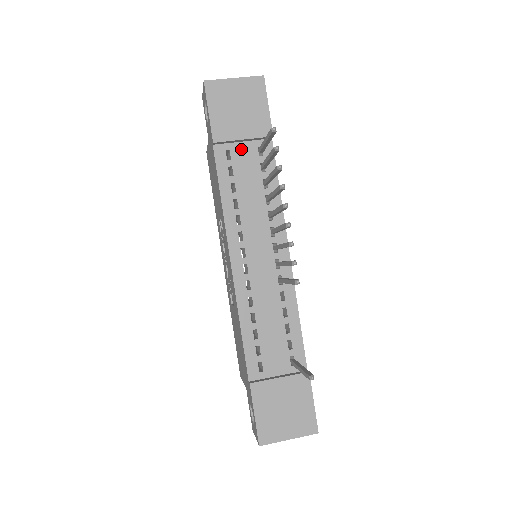
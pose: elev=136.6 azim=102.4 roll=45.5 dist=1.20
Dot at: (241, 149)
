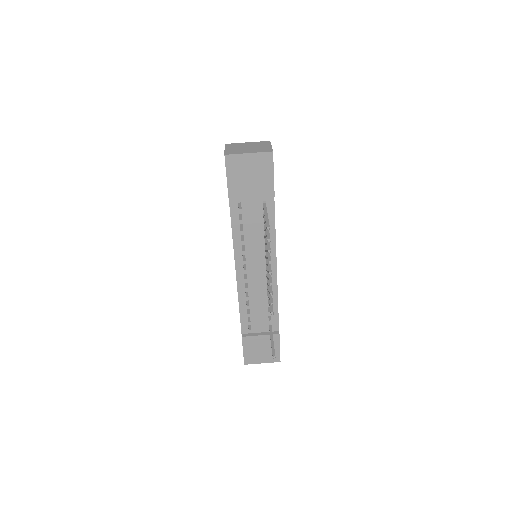
Dot at: (250, 202)
